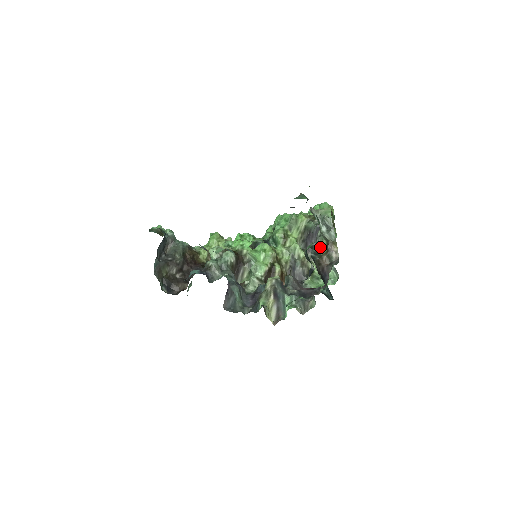
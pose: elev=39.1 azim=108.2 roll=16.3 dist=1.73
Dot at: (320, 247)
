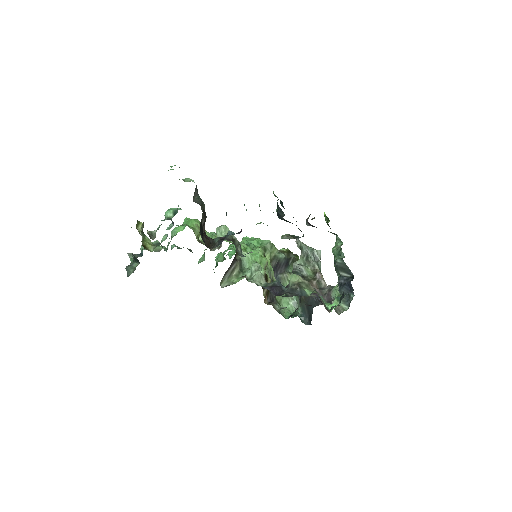
Dot at: (305, 273)
